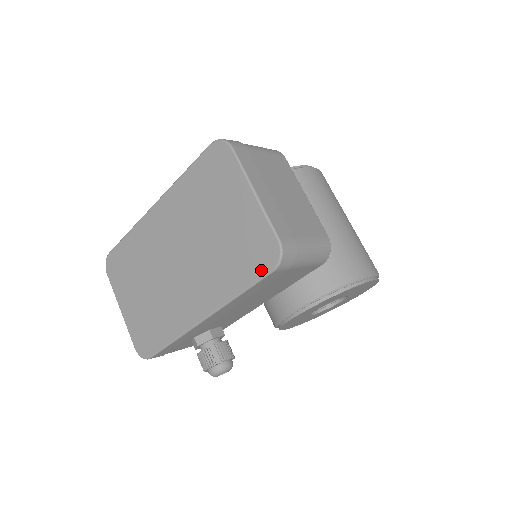
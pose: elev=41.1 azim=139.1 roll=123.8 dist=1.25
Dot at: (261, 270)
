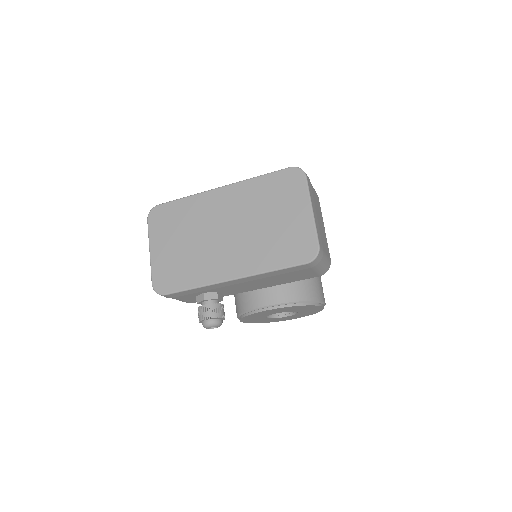
Dot at: (298, 260)
